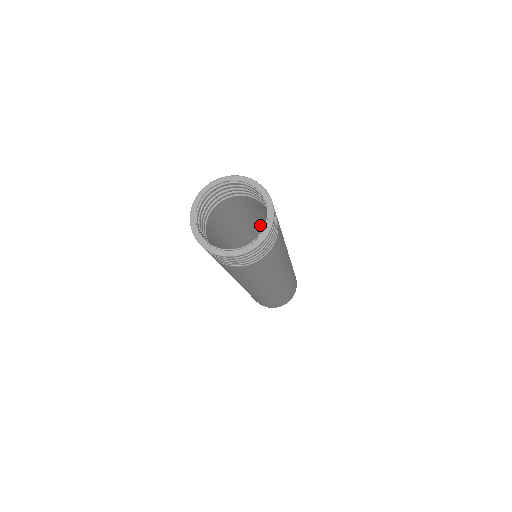
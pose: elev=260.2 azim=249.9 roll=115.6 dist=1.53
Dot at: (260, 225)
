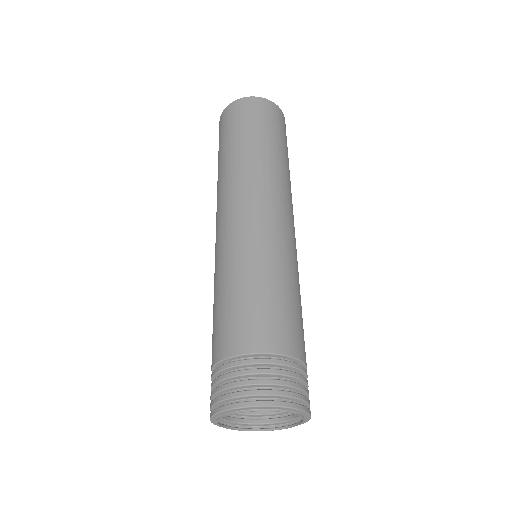
Dot at: occluded
